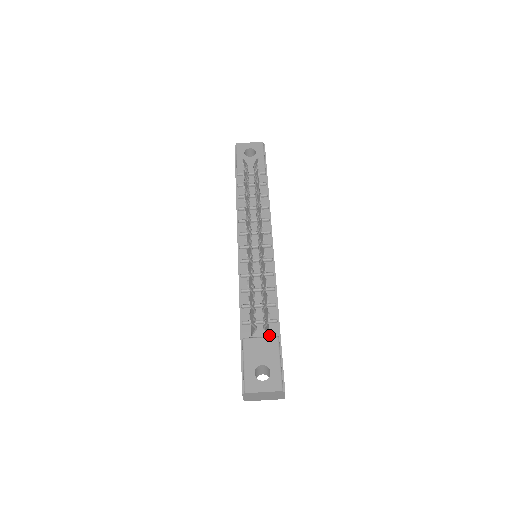
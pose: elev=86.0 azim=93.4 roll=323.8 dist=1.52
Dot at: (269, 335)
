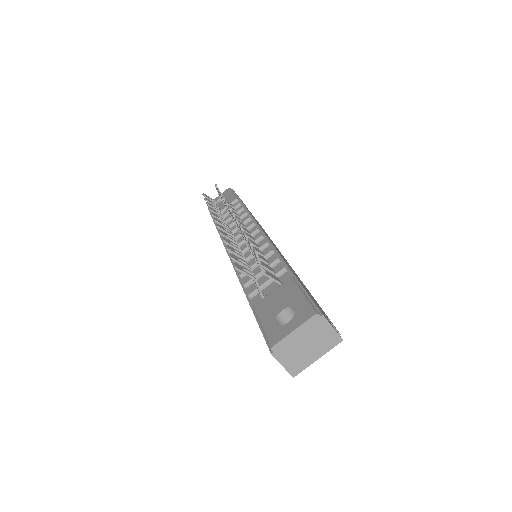
Dot at: occluded
